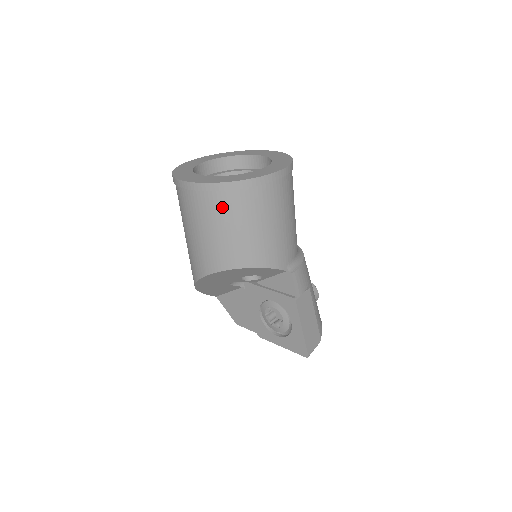
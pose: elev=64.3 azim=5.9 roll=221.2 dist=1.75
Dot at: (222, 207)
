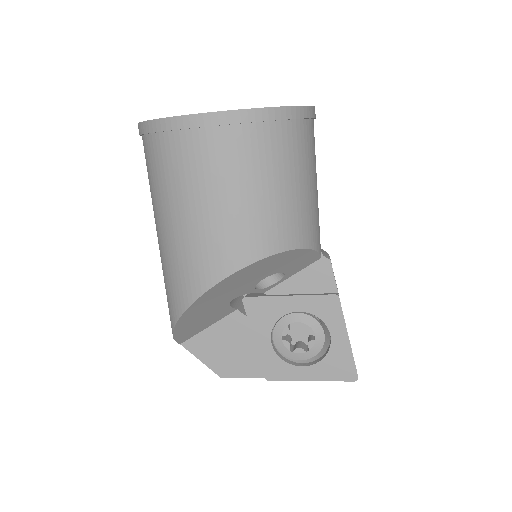
Dot at: (263, 150)
